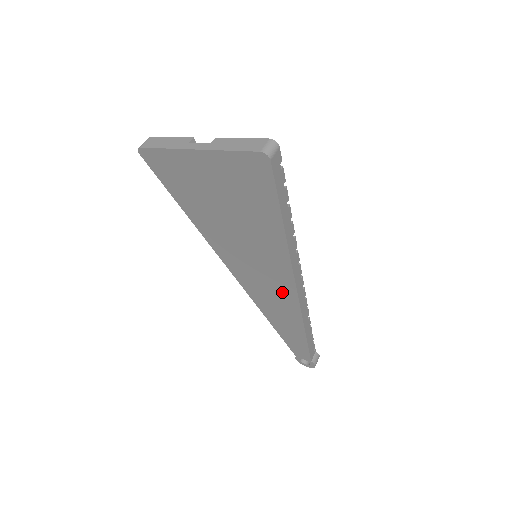
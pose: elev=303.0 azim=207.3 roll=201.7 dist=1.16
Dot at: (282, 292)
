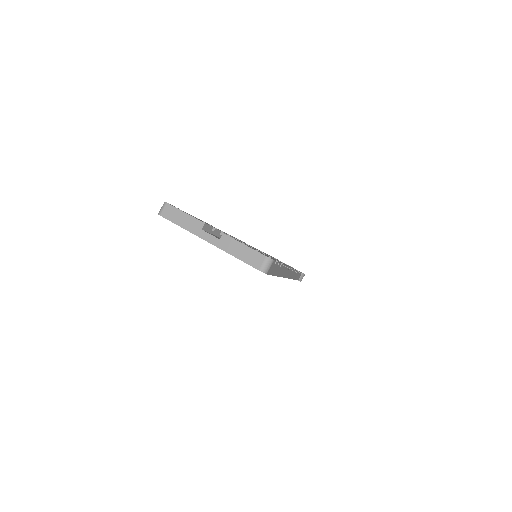
Dot at: occluded
